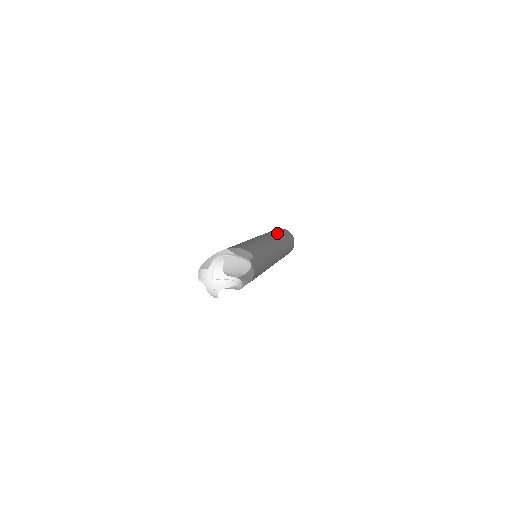
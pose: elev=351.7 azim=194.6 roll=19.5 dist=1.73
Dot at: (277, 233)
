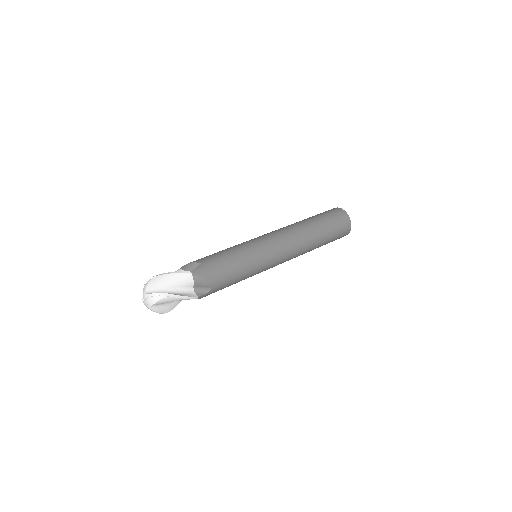
Dot at: (317, 235)
